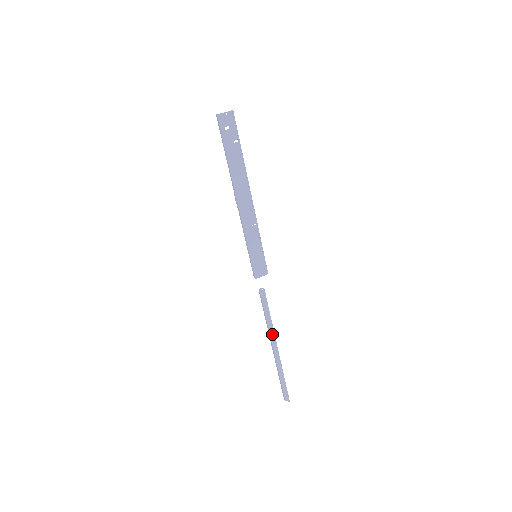
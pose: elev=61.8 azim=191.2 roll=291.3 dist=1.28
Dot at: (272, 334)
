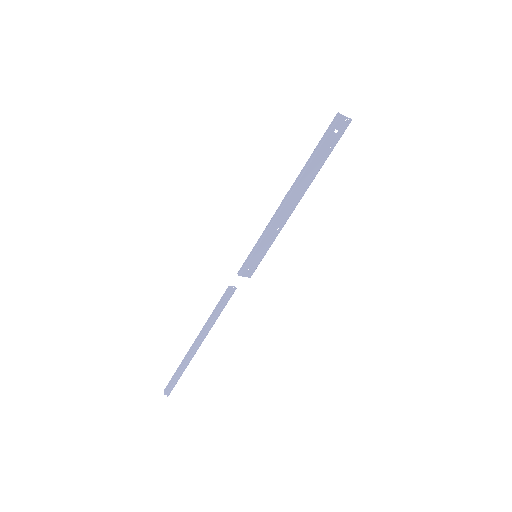
Dot at: (206, 330)
